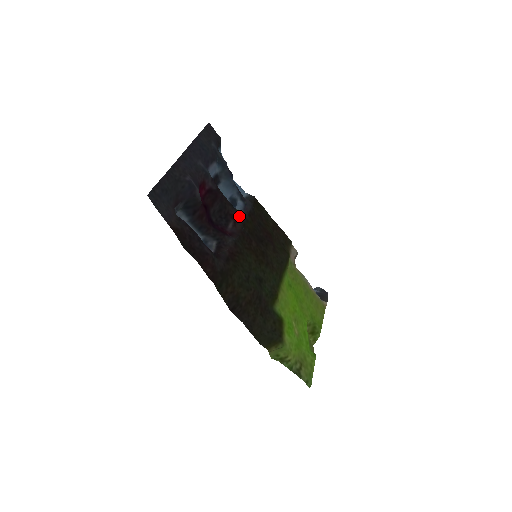
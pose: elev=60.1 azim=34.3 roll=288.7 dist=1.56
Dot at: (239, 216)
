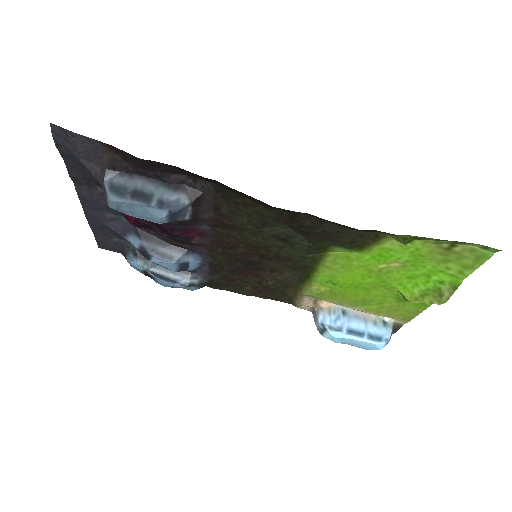
Dot at: (198, 250)
